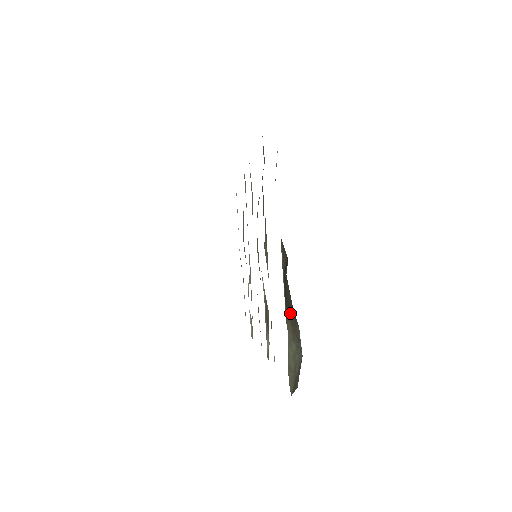
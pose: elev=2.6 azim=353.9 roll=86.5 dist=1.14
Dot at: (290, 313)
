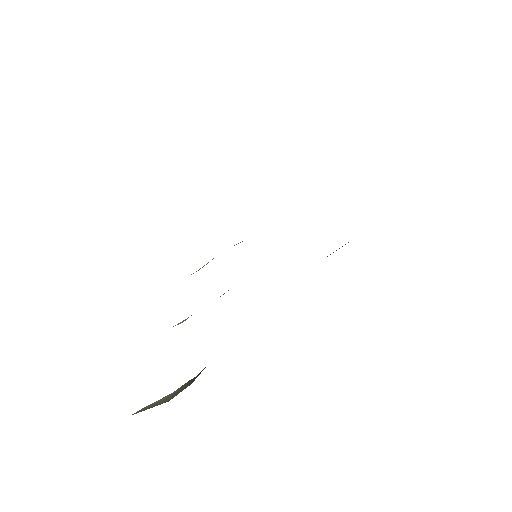
Dot at: (195, 378)
